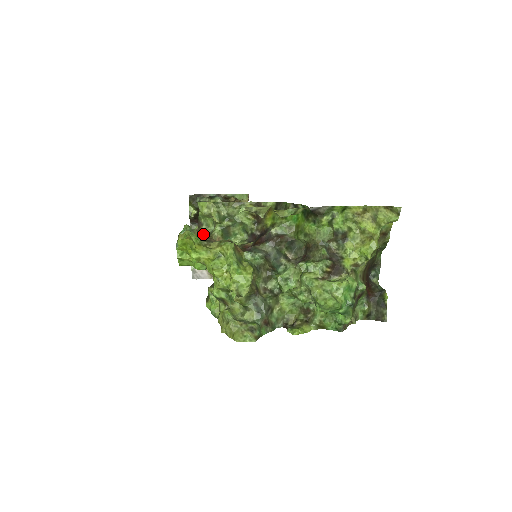
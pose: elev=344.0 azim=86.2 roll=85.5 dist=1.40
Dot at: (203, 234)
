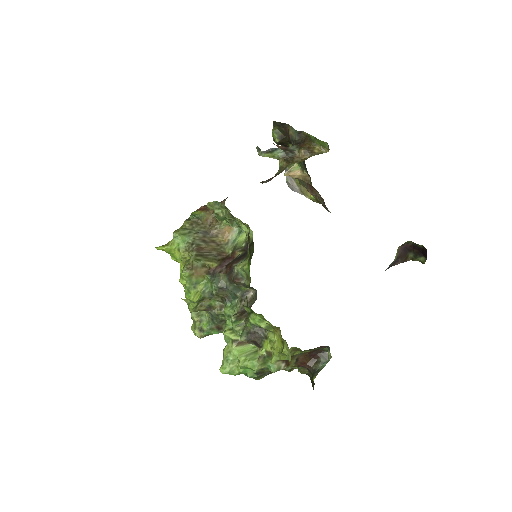
Dot at: occluded
